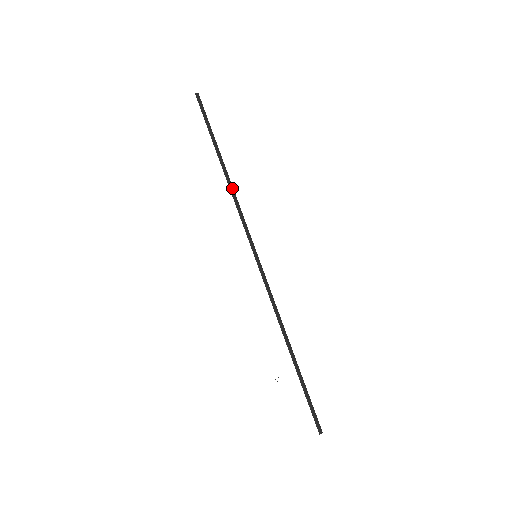
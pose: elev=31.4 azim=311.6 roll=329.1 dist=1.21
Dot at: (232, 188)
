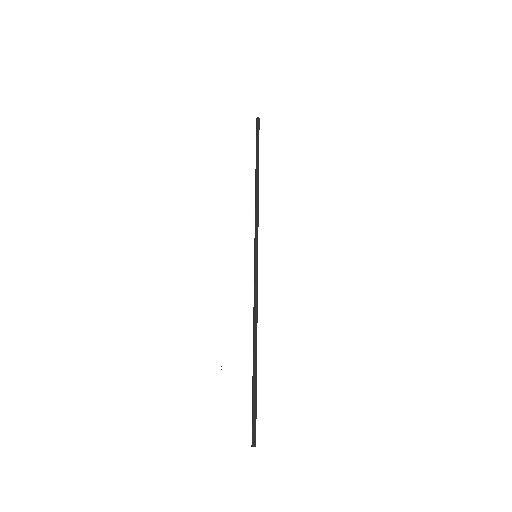
Dot at: (257, 195)
